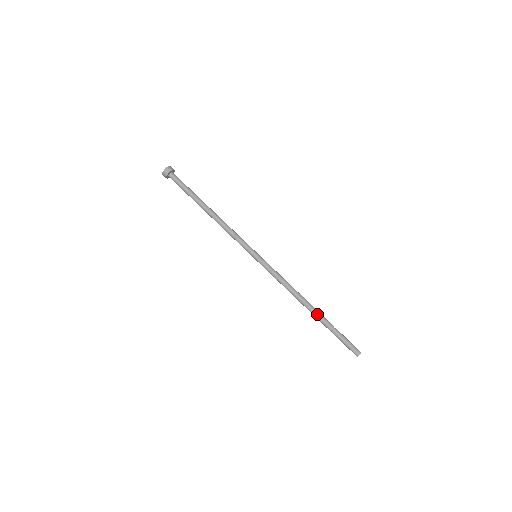
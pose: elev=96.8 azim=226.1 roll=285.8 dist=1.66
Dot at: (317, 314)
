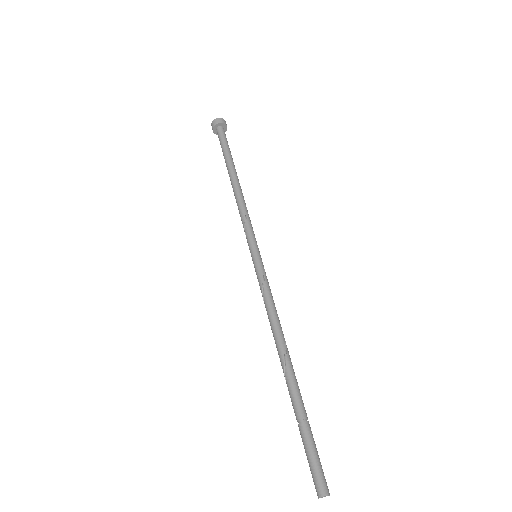
Dot at: (292, 380)
